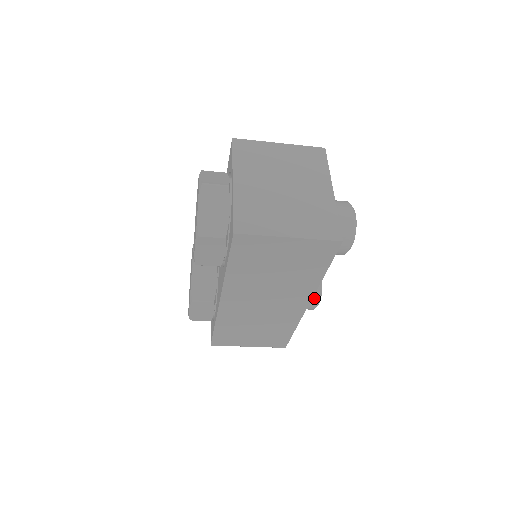
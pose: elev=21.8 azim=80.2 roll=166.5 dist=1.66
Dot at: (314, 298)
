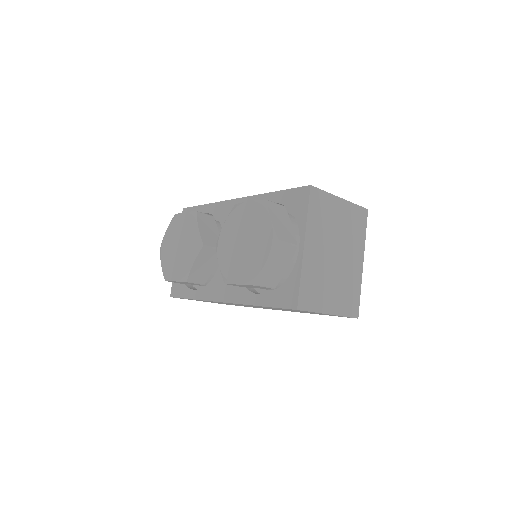
Dot at: occluded
